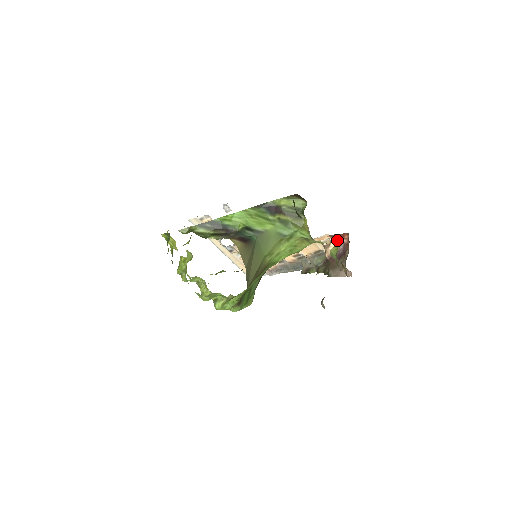
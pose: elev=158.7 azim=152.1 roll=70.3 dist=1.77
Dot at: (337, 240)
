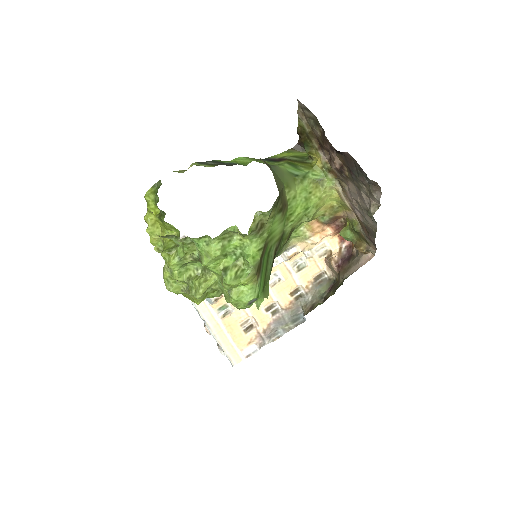
Dot at: (342, 227)
